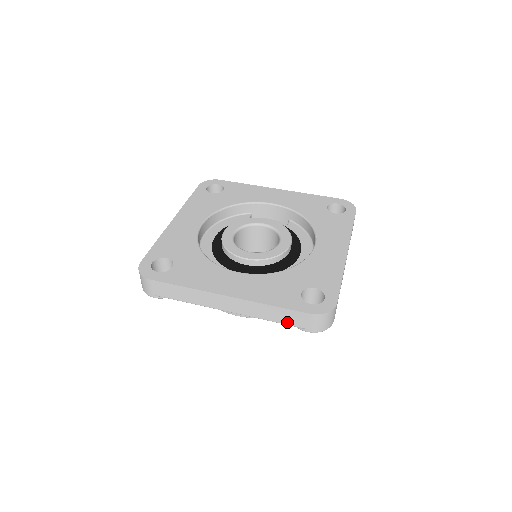
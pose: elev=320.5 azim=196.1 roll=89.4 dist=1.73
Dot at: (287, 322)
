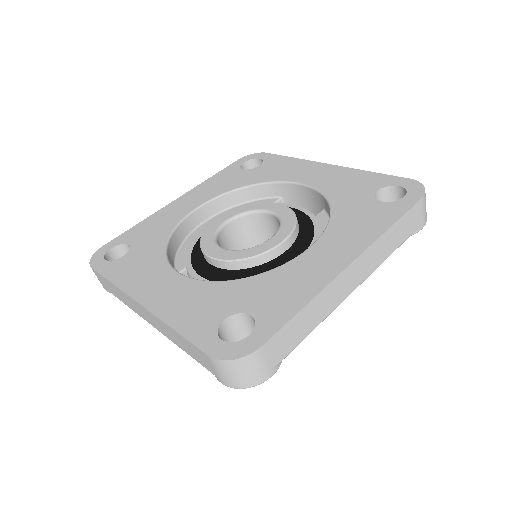
Dot at: (197, 359)
